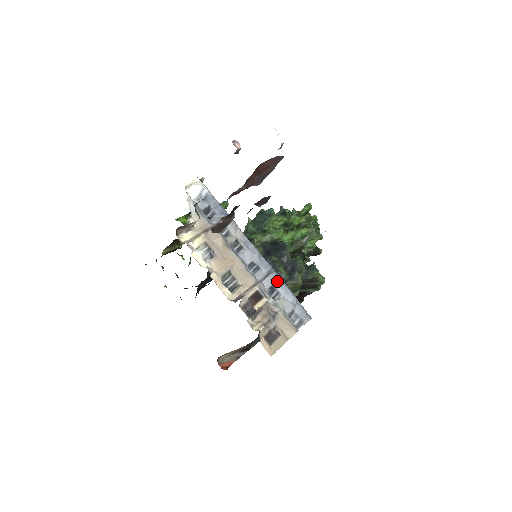
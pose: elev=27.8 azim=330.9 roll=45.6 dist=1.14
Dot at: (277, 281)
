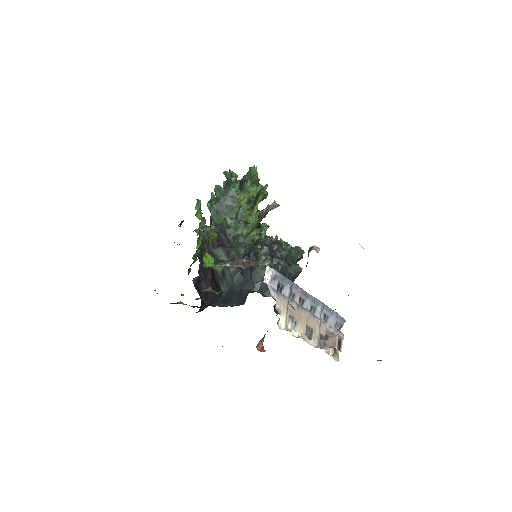
Dot at: (326, 310)
